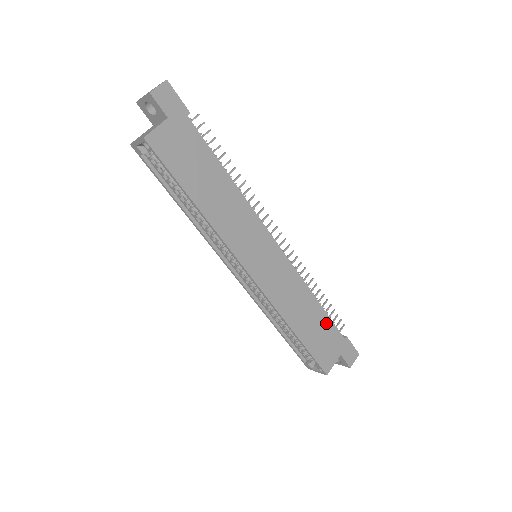
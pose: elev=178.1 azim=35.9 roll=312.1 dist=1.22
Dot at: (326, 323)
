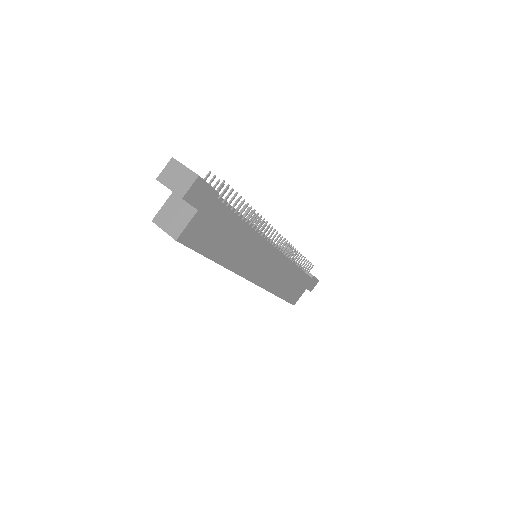
Dot at: (301, 277)
